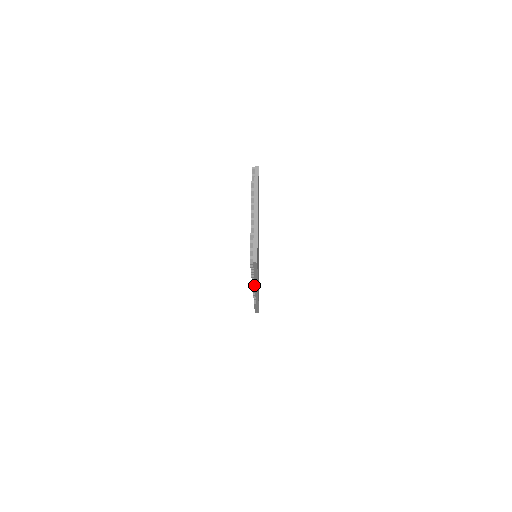
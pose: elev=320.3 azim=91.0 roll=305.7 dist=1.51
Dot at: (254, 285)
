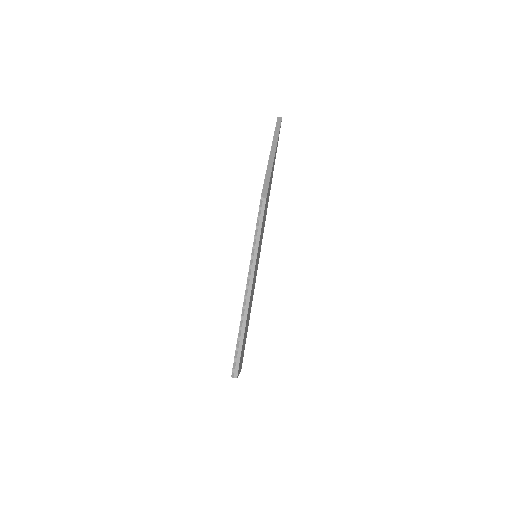
Dot at: occluded
